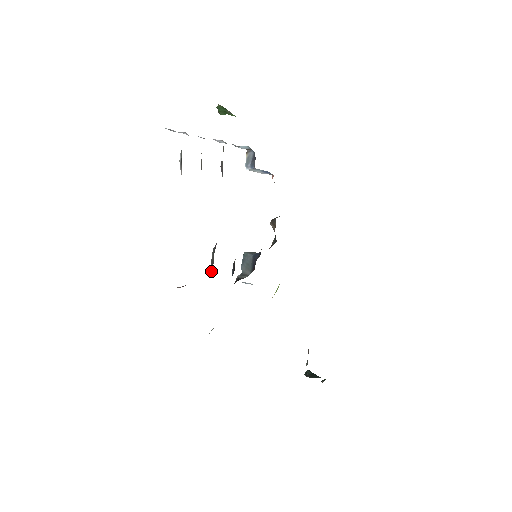
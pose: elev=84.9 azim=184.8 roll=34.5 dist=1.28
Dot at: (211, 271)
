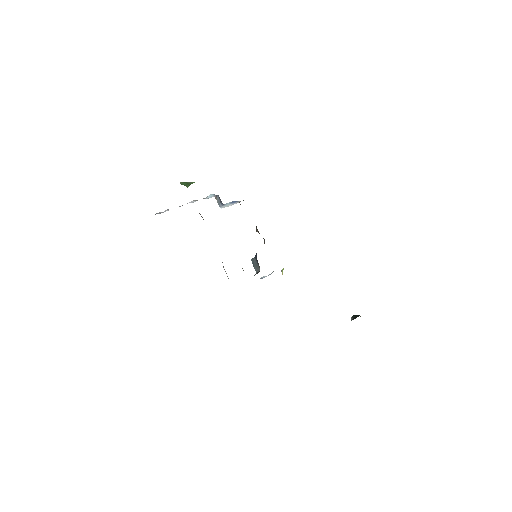
Dot at: occluded
